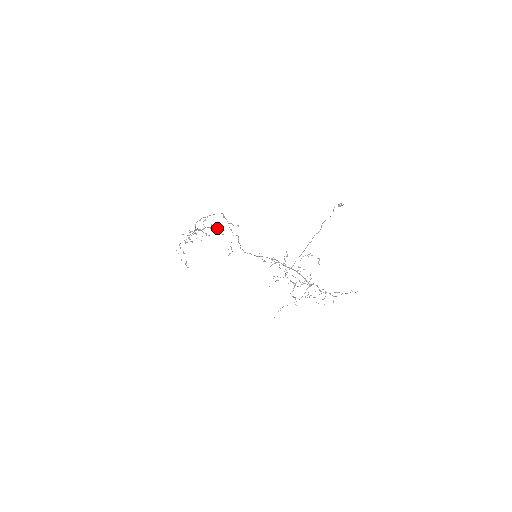
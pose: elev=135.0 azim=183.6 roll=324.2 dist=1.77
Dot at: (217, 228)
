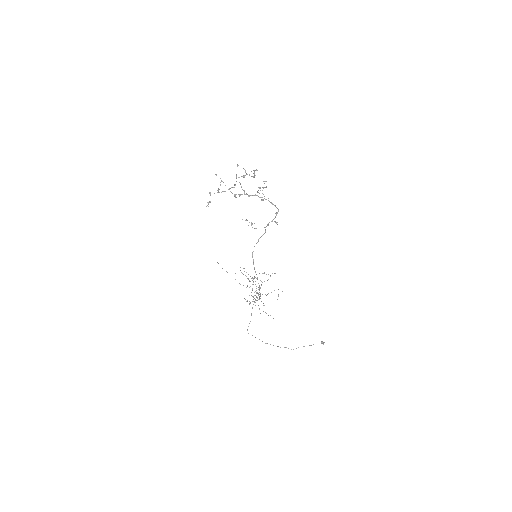
Dot at: (266, 187)
